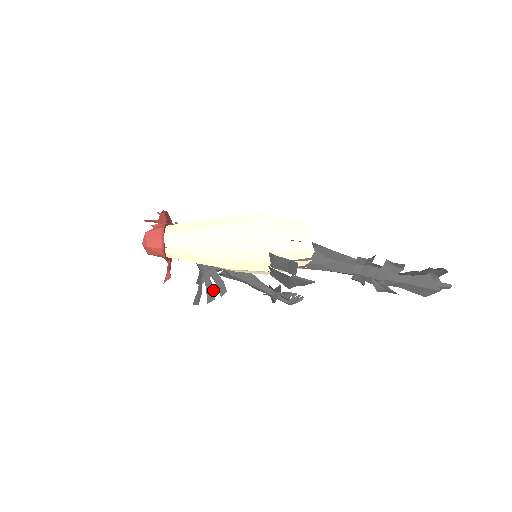
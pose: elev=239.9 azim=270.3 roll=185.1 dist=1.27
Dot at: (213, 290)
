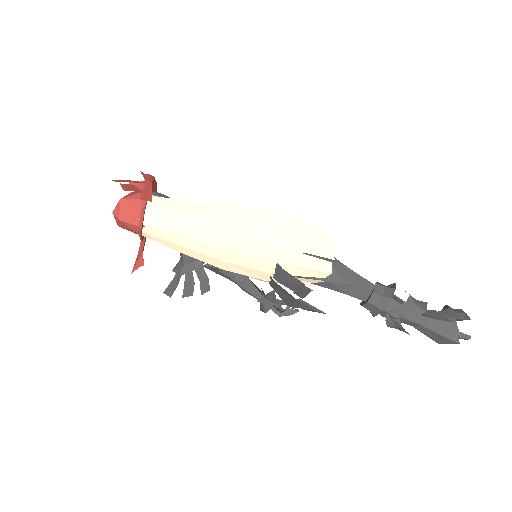
Dot at: (193, 285)
